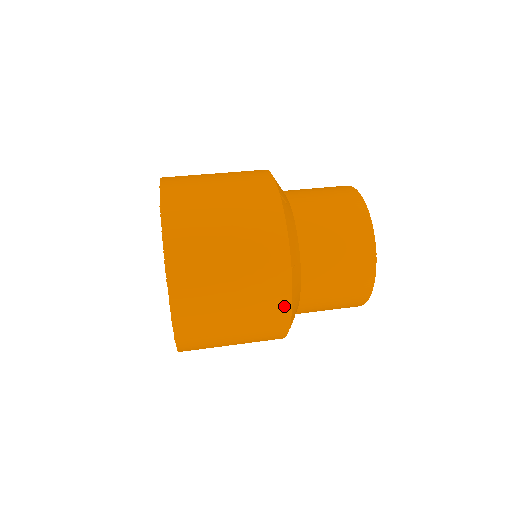
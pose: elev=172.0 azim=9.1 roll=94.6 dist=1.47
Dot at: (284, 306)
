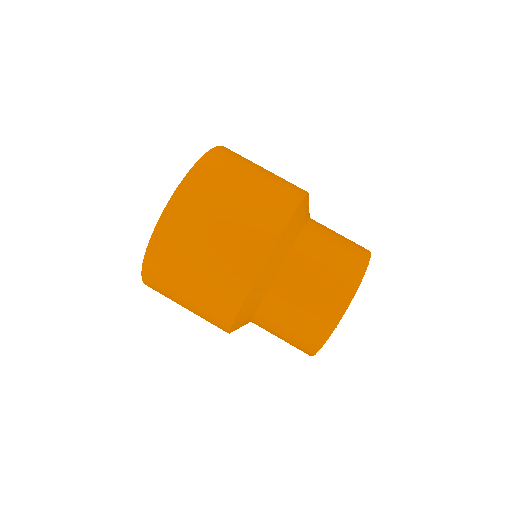
Dot at: (229, 313)
